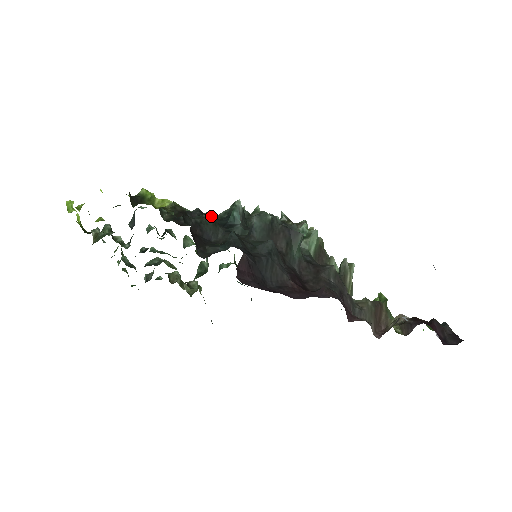
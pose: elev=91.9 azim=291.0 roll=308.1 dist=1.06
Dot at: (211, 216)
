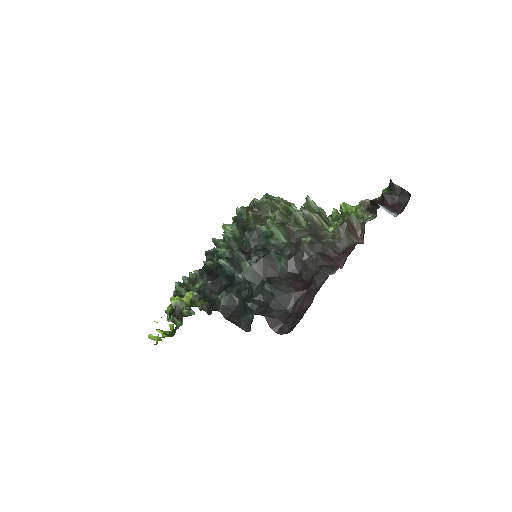
Dot at: (212, 268)
